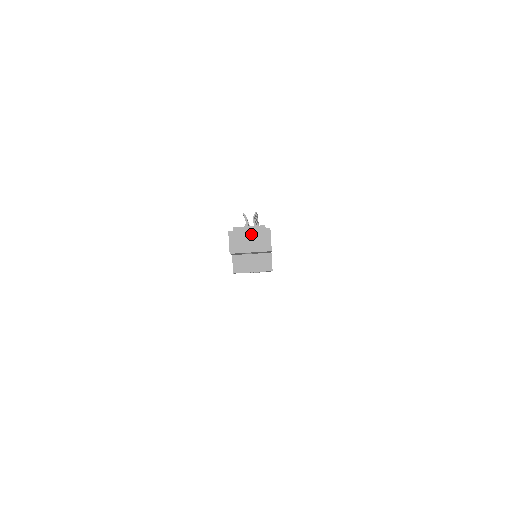
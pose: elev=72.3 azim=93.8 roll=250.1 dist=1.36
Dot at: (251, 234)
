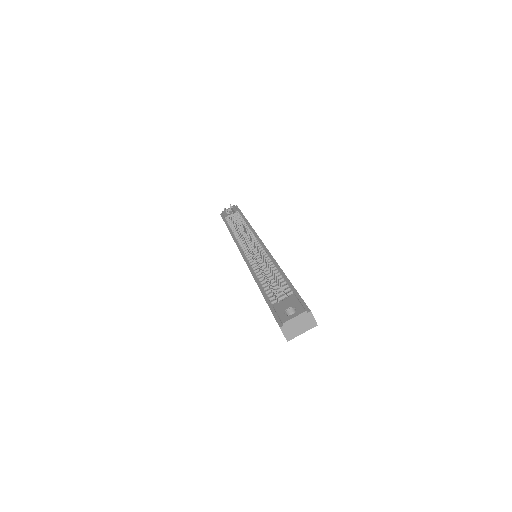
Dot at: (298, 322)
